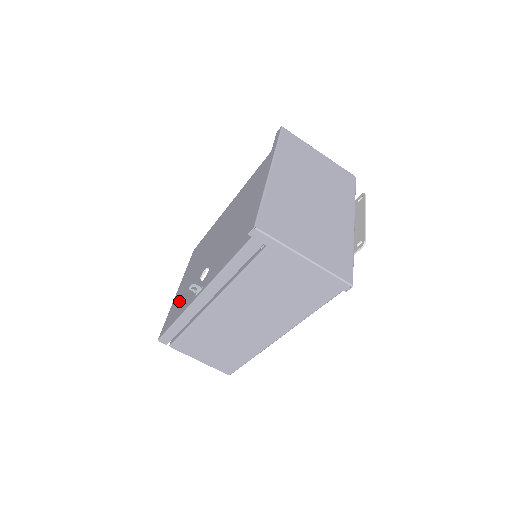
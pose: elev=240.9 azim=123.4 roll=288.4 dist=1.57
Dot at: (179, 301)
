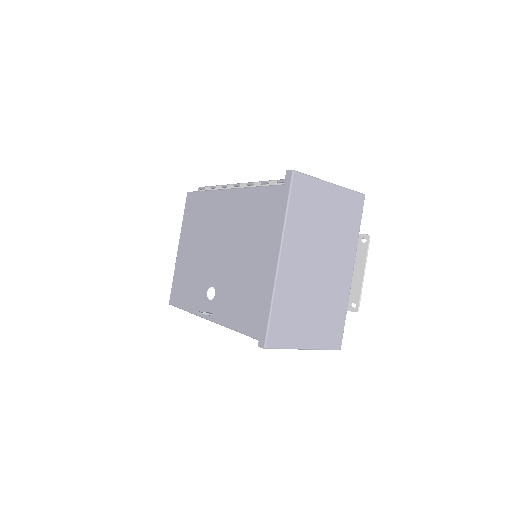
Dot at: (184, 280)
